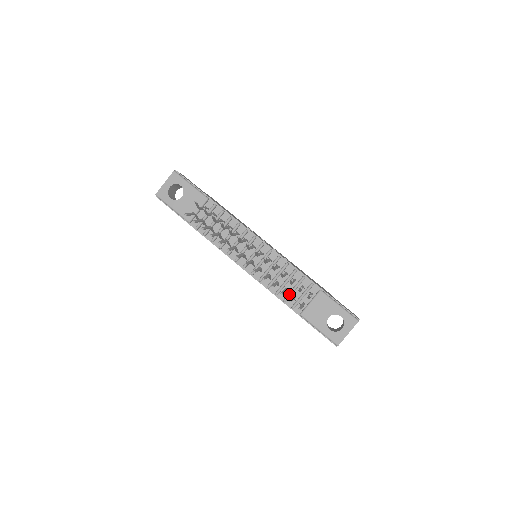
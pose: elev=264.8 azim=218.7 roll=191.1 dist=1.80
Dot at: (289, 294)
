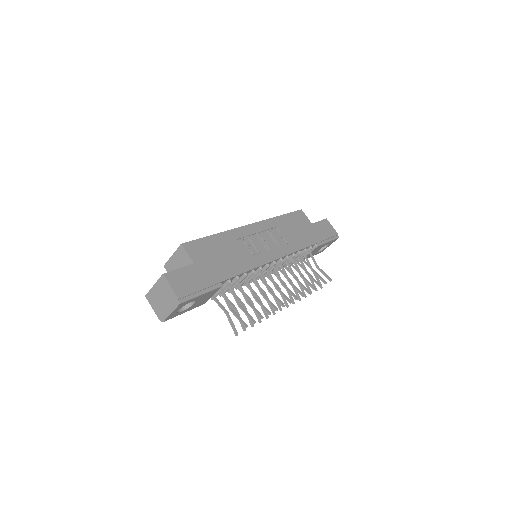
Dot at: occluded
